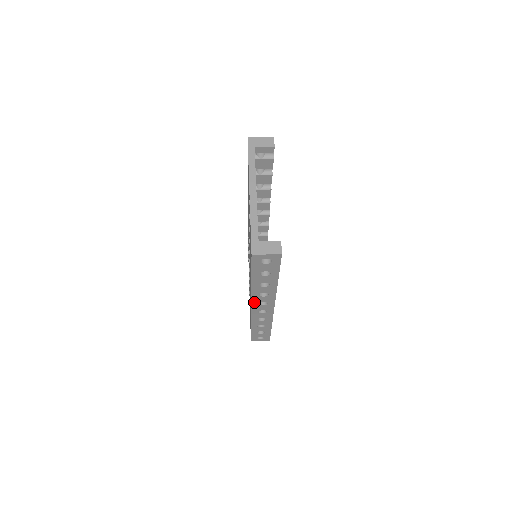
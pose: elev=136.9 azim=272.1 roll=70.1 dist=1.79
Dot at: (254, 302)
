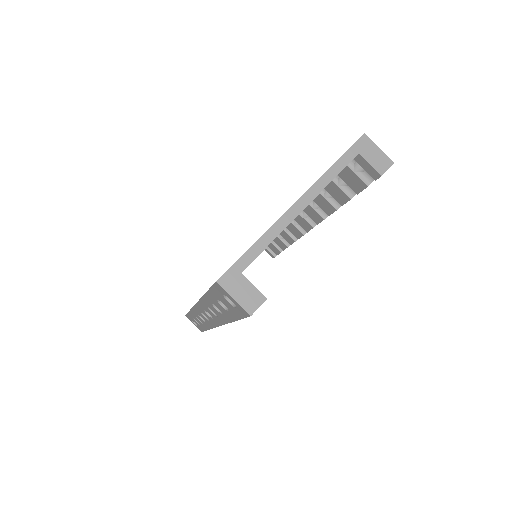
Dot at: (200, 304)
